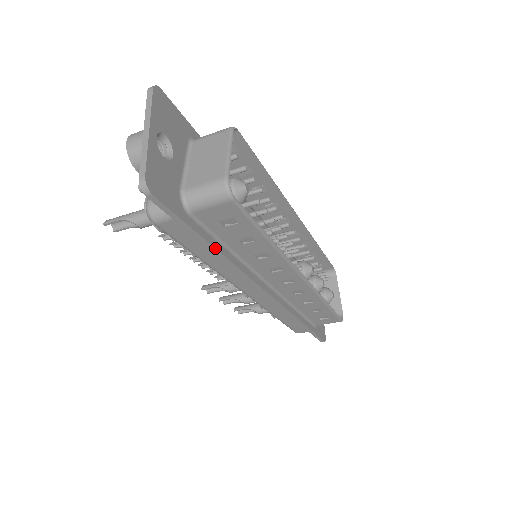
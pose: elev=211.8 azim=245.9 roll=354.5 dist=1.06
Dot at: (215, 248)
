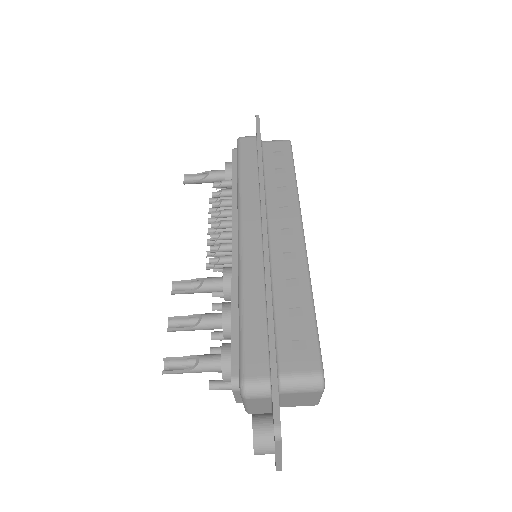
Dot at: occluded
